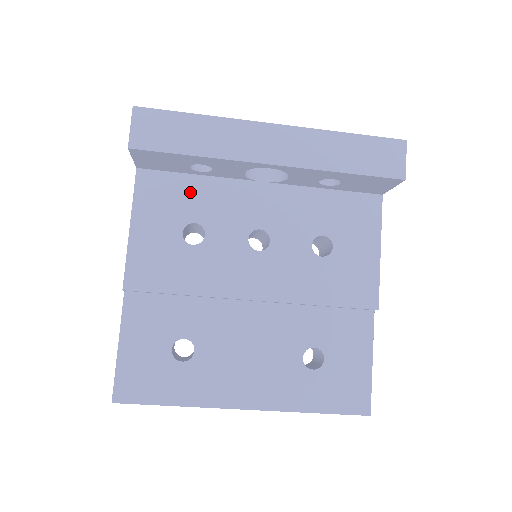
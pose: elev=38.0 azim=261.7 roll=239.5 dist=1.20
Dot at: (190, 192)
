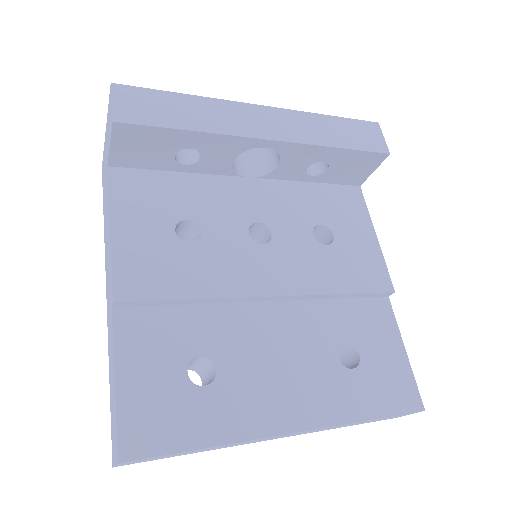
Dot at: (174, 189)
